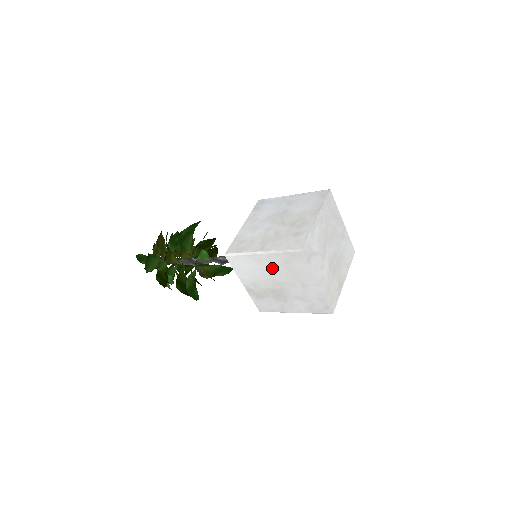
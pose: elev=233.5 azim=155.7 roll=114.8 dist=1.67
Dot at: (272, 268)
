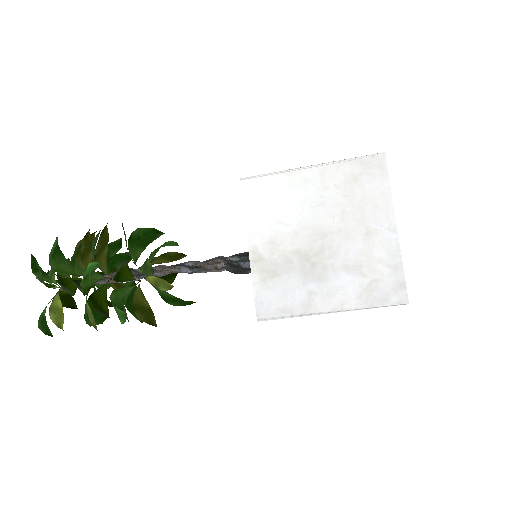
Dot at: (320, 198)
